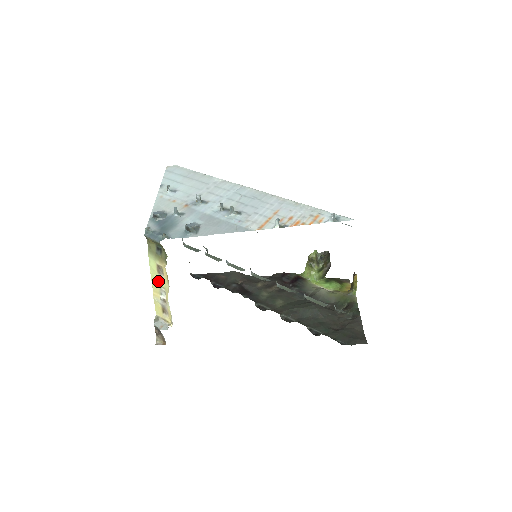
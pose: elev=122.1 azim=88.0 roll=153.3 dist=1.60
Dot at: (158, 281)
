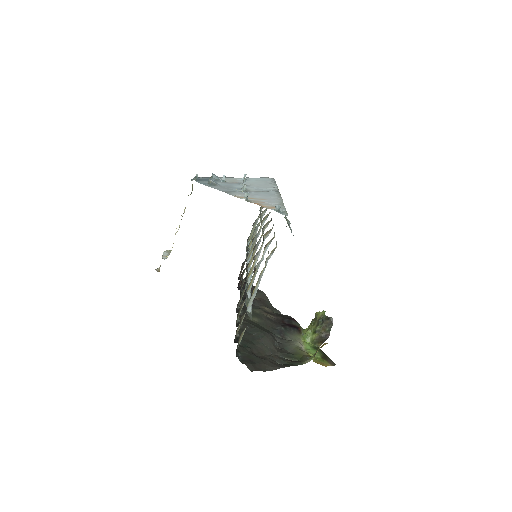
Dot at: occluded
